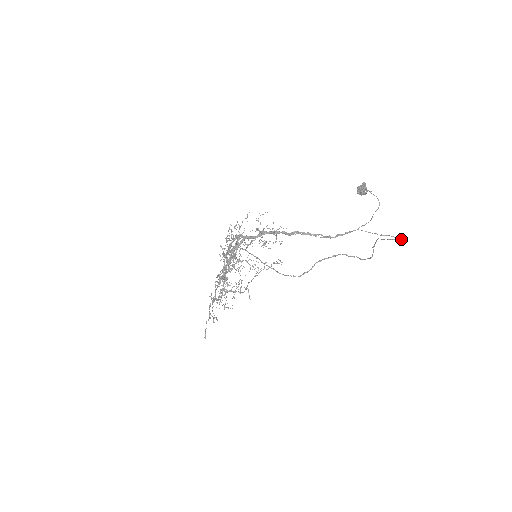
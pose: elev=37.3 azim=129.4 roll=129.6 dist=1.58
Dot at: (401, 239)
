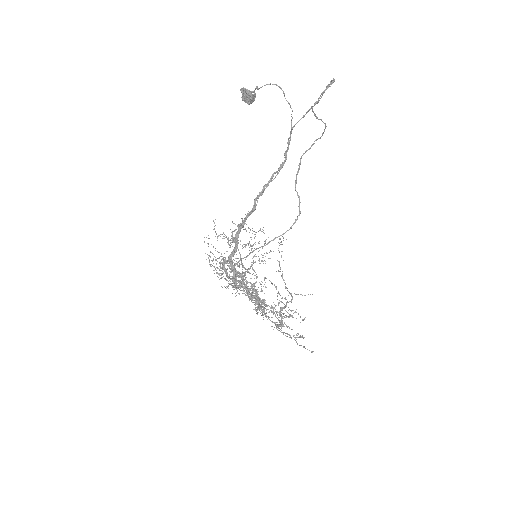
Dot at: (331, 83)
